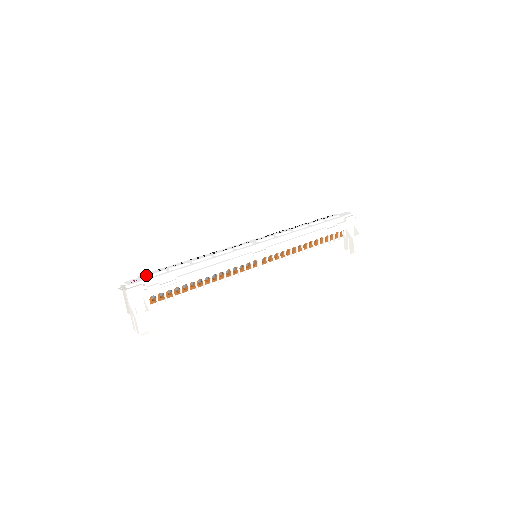
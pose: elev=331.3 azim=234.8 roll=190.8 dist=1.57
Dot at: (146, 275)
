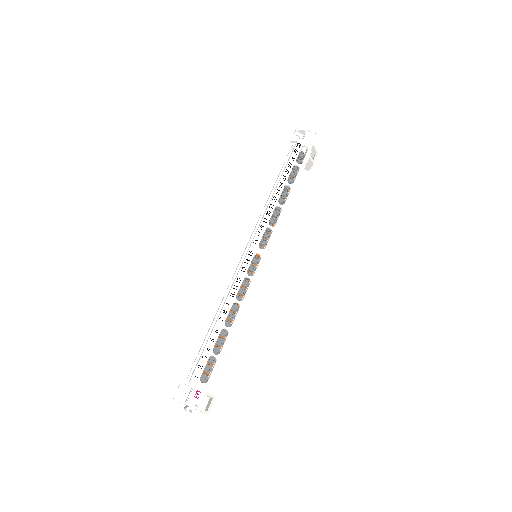
Dot at: (200, 376)
